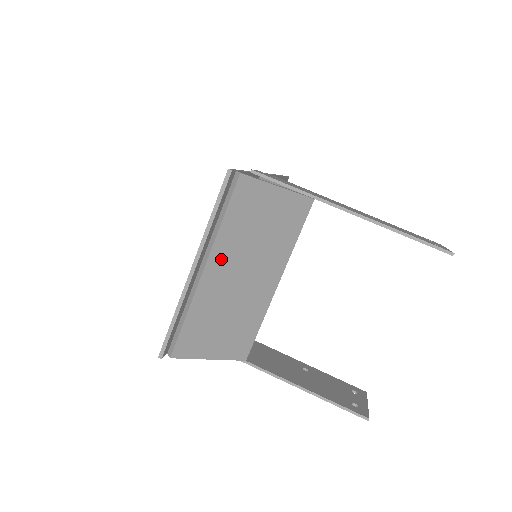
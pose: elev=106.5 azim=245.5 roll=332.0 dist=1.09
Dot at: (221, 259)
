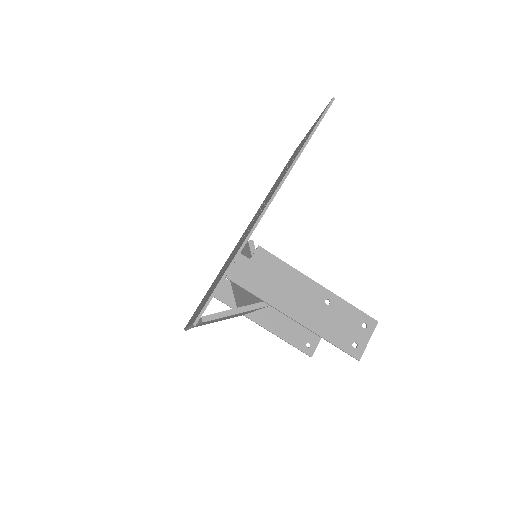
Dot at: occluded
